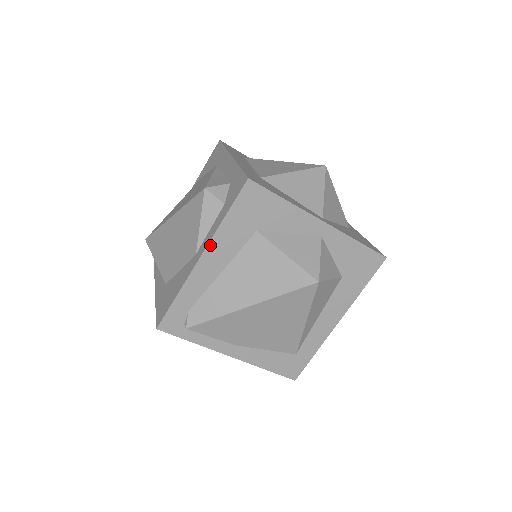
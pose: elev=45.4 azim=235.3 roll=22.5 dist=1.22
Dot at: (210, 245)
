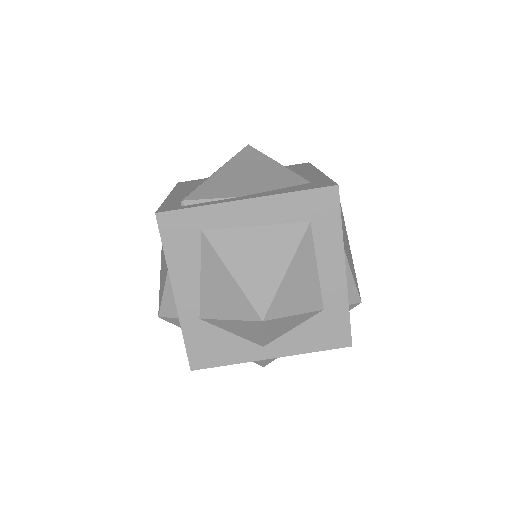
Dot at: (172, 193)
